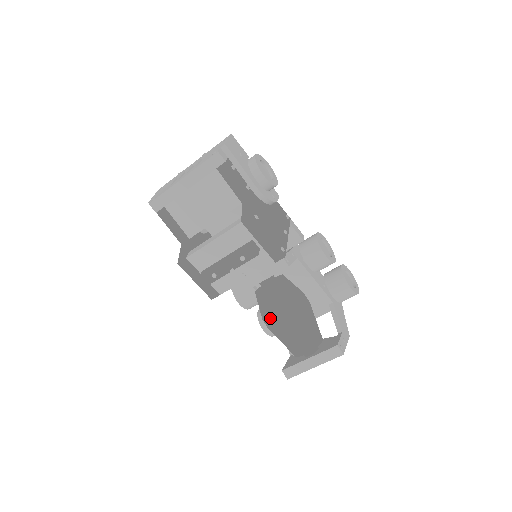
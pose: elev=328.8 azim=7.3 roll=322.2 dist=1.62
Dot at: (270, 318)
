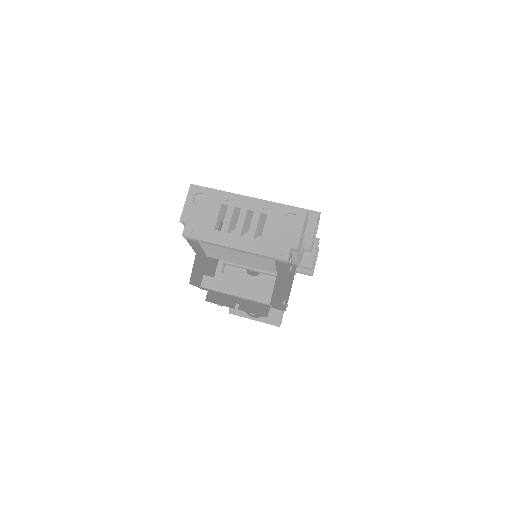
Dot at: occluded
